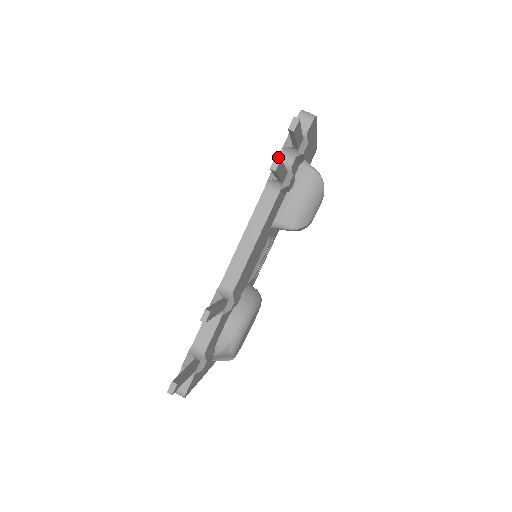
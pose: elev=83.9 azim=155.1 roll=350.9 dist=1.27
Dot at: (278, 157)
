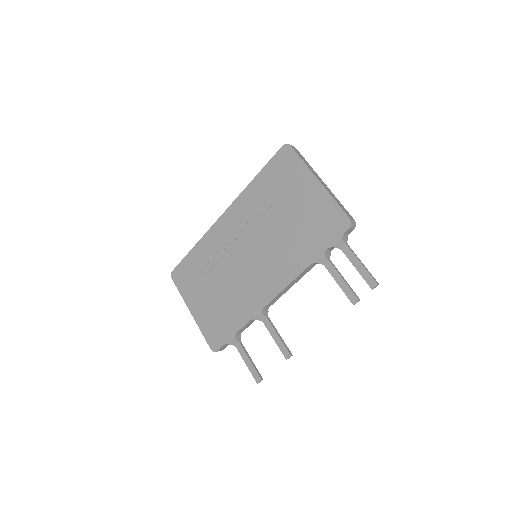
Dot at: (327, 250)
